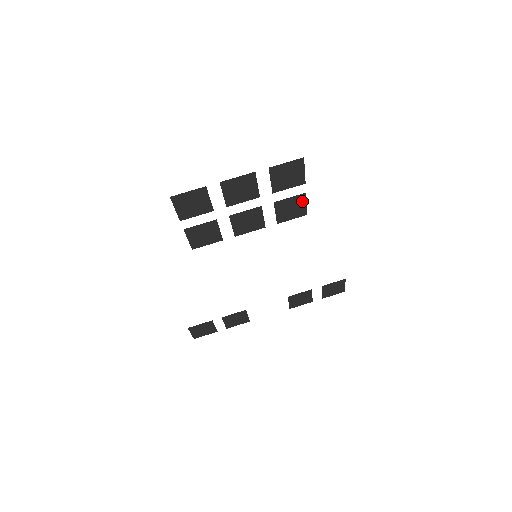
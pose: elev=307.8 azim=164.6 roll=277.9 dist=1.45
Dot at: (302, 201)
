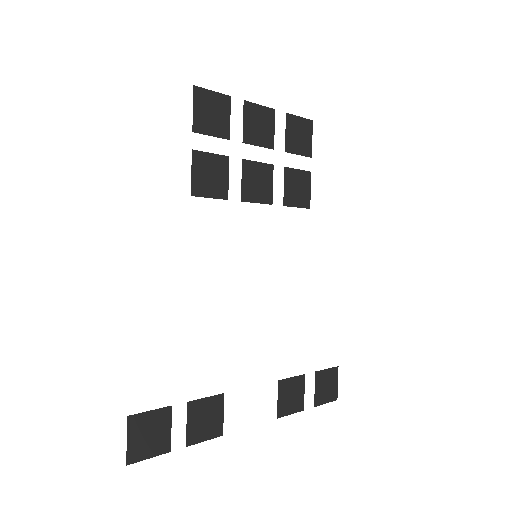
Dot at: (307, 183)
